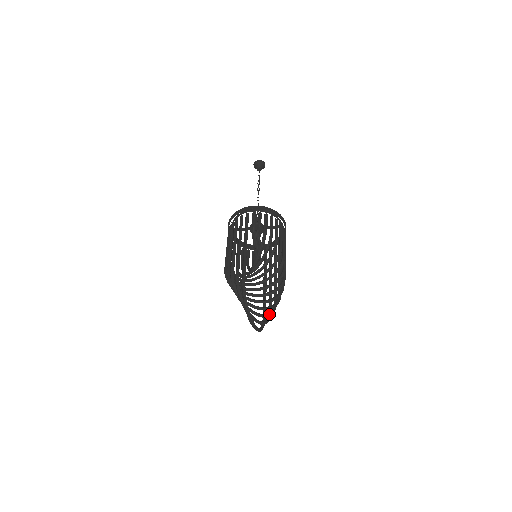
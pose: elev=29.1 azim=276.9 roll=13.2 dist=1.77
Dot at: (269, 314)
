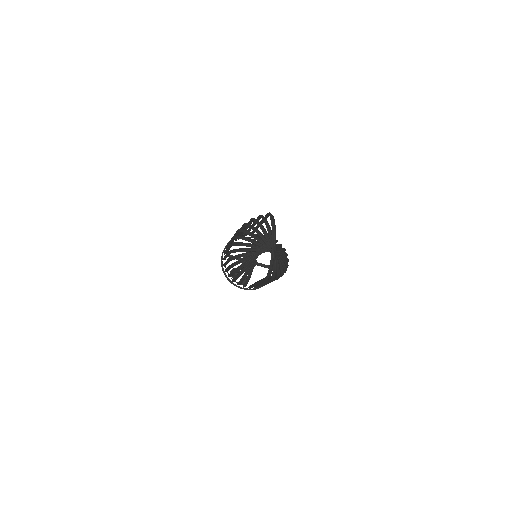
Dot at: (279, 263)
